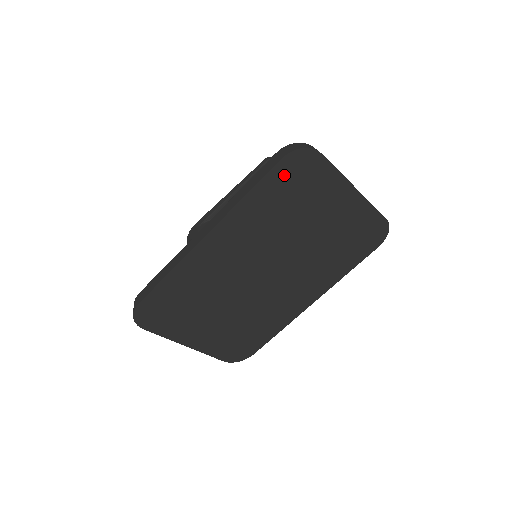
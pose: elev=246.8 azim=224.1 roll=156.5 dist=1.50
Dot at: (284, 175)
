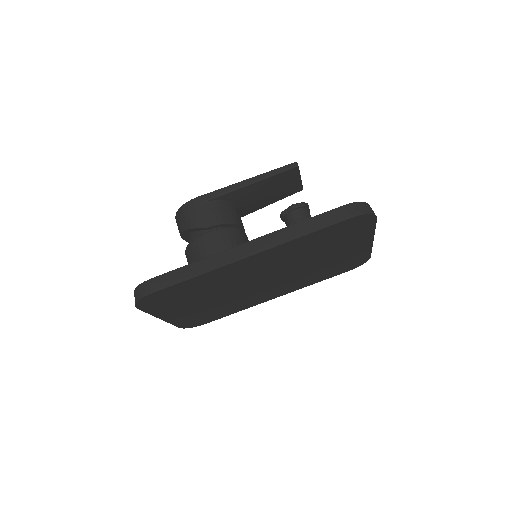
Dot at: (341, 227)
